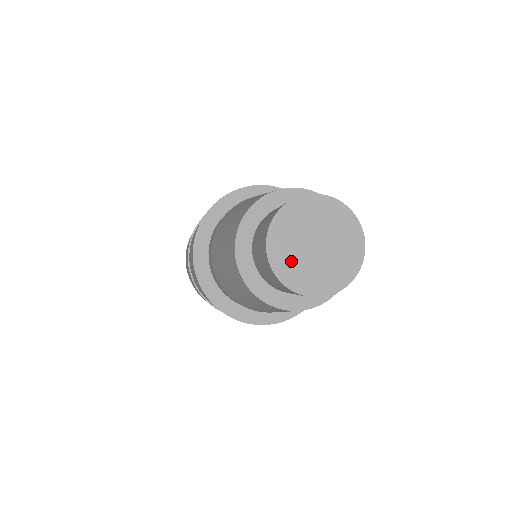
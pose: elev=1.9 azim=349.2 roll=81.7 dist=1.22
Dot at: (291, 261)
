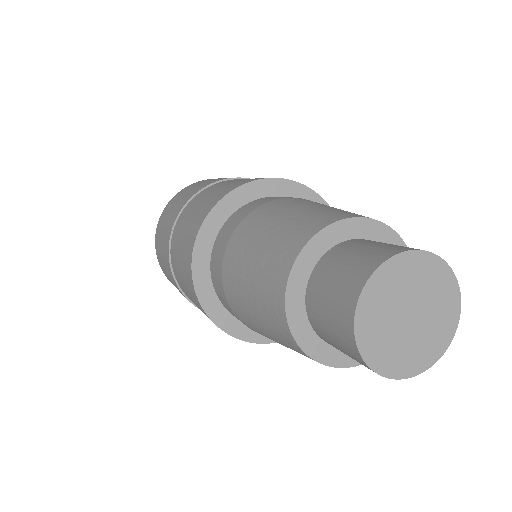
Dot at: (378, 325)
